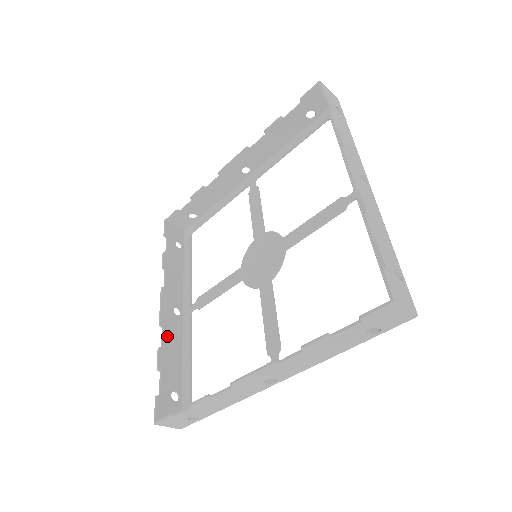
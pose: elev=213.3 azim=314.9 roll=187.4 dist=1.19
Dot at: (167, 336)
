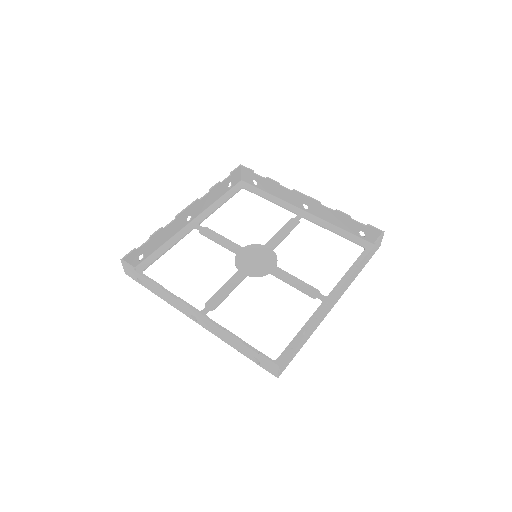
Dot at: (215, 326)
